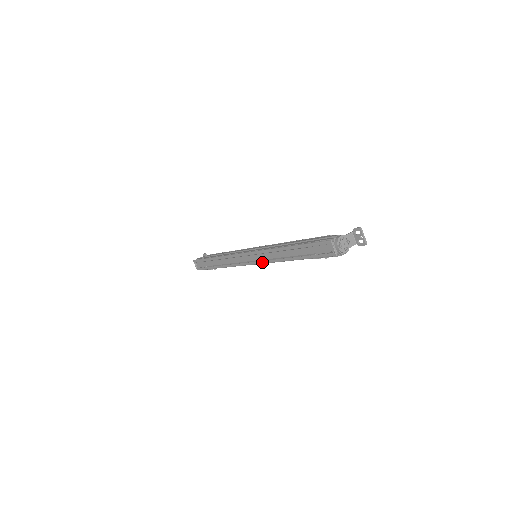
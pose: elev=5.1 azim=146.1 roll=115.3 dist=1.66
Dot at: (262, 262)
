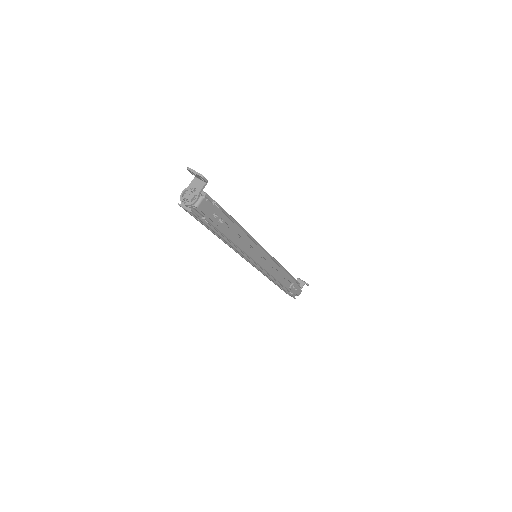
Dot at: (247, 259)
